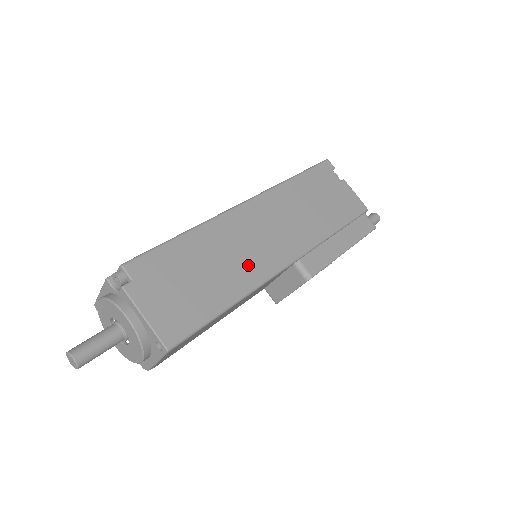
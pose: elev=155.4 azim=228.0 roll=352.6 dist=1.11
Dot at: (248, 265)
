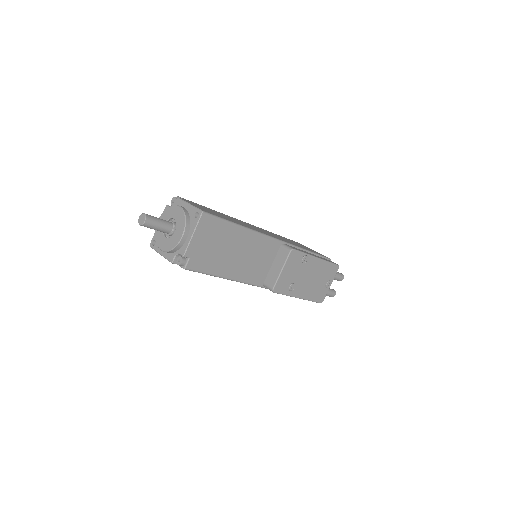
Dot at: (250, 227)
